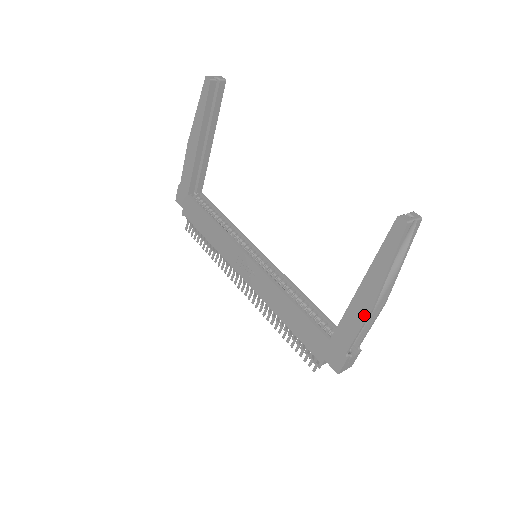
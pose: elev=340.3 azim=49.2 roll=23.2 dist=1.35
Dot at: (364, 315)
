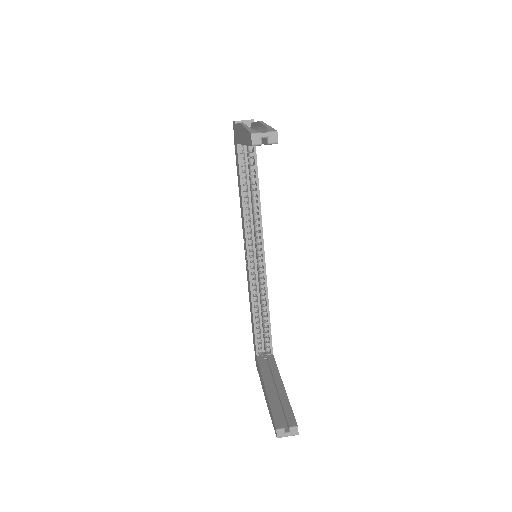
Dot at: (263, 391)
